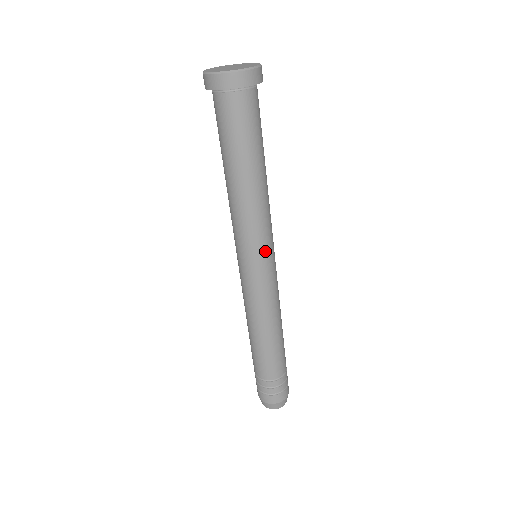
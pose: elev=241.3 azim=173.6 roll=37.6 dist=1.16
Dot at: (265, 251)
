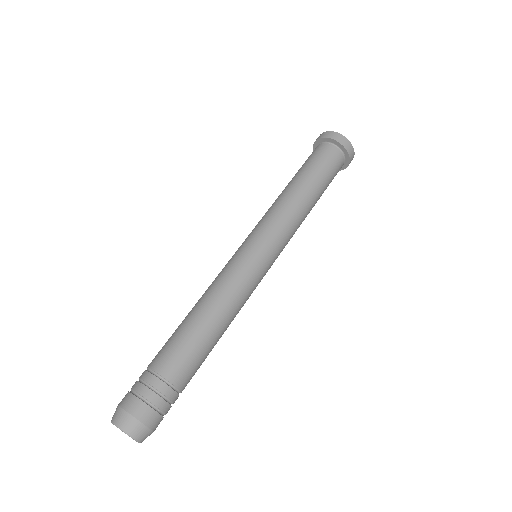
Dot at: (266, 239)
